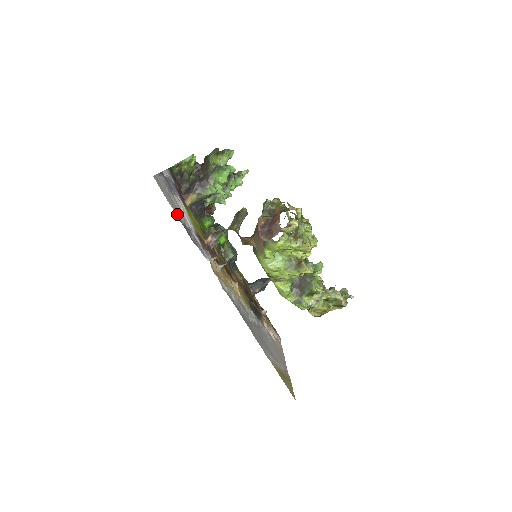
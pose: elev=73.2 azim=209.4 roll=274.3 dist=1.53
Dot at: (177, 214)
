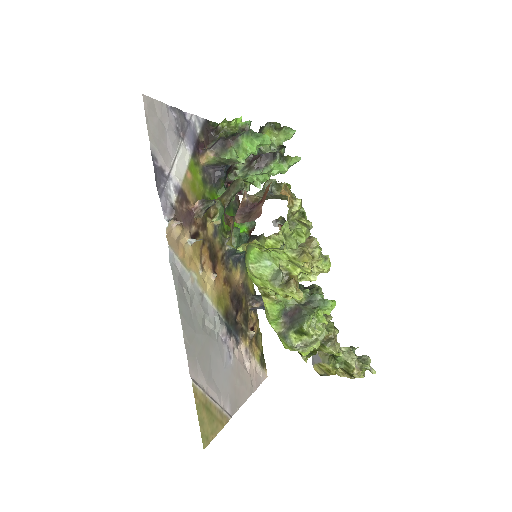
Dot at: (155, 150)
